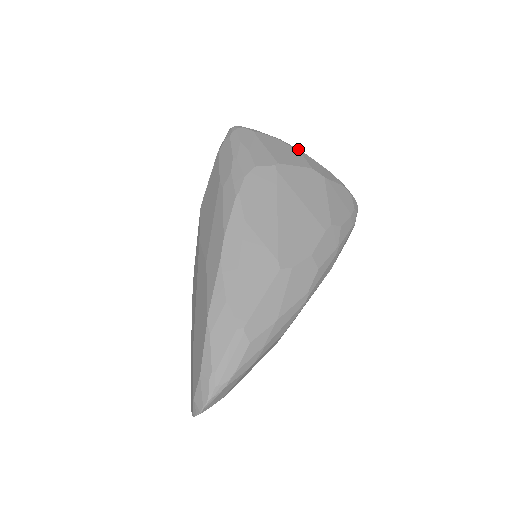
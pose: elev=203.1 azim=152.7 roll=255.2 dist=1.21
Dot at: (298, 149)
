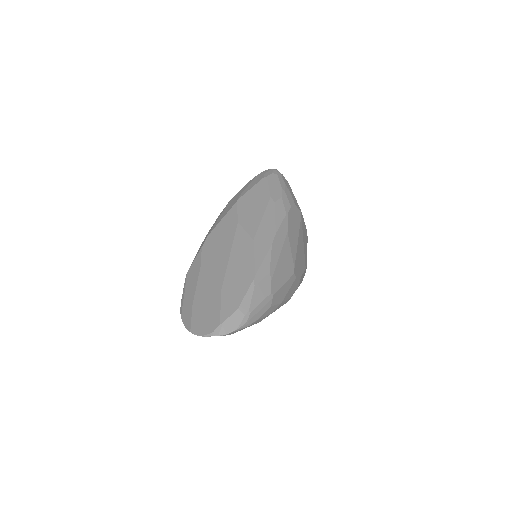
Dot at: occluded
